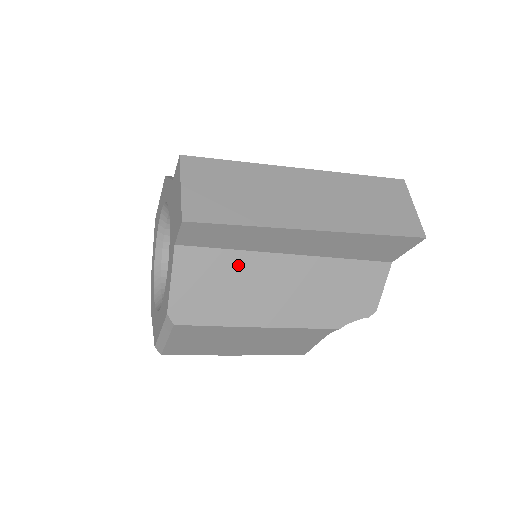
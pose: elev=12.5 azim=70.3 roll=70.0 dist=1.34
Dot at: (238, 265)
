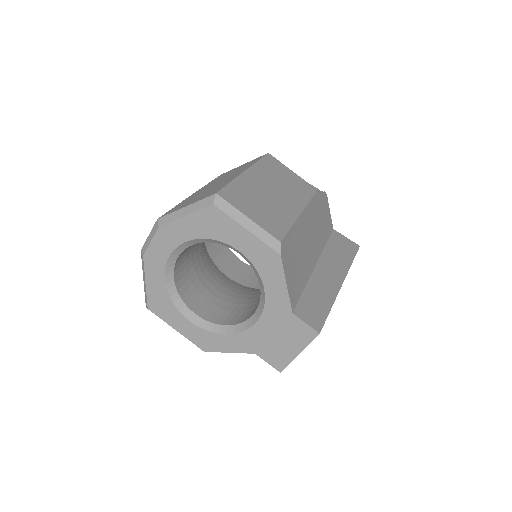
Dot at: occluded
